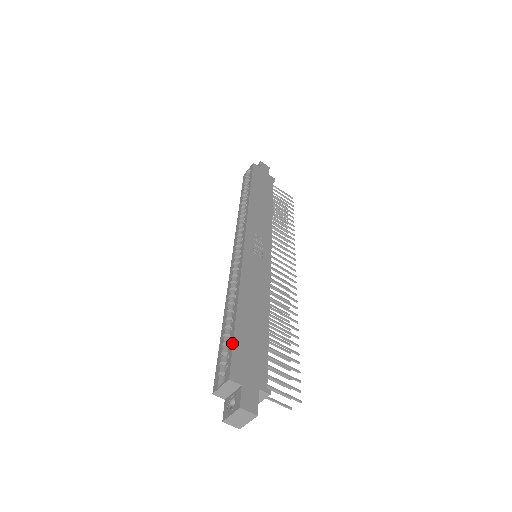
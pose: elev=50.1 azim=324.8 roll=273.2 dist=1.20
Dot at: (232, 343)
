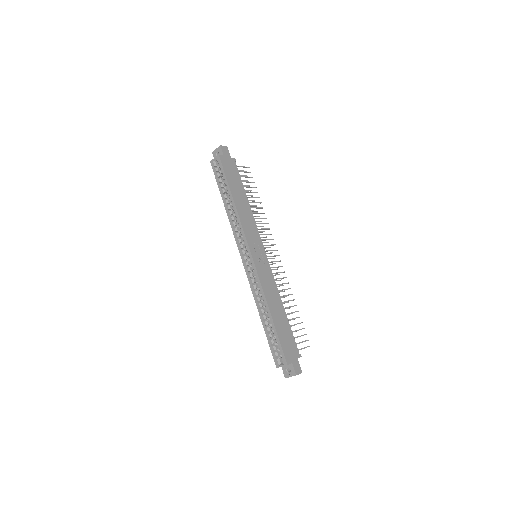
Dot at: (279, 342)
